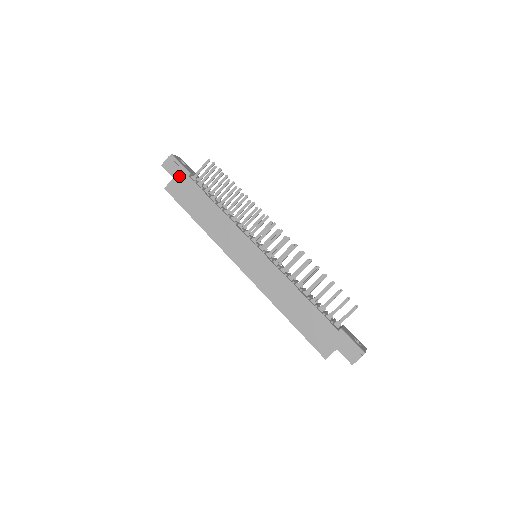
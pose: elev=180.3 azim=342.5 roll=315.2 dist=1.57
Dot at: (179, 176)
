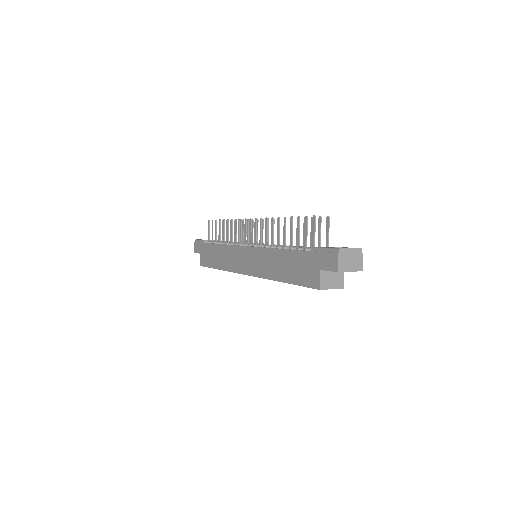
Dot at: (201, 249)
